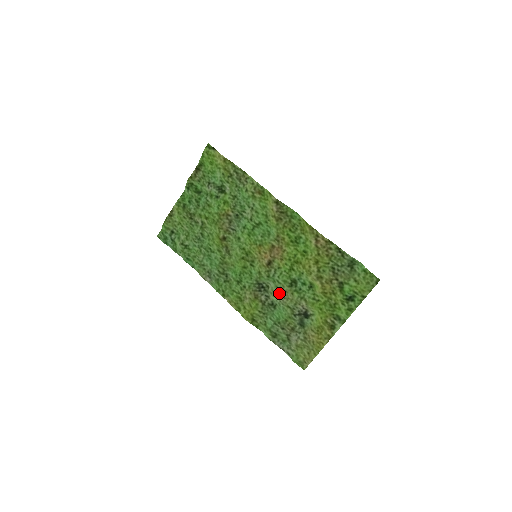
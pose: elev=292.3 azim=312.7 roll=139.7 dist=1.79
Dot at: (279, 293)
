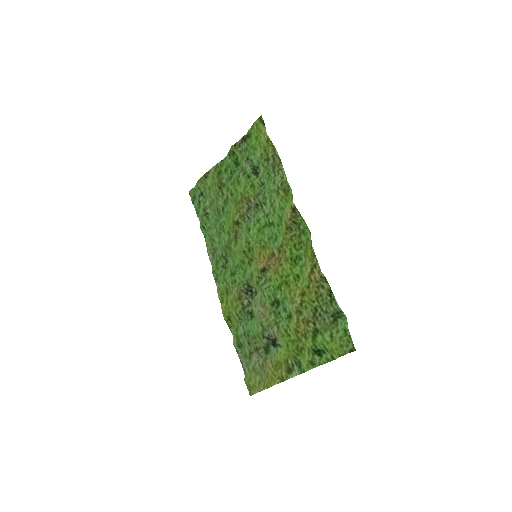
Dot at: (260, 306)
